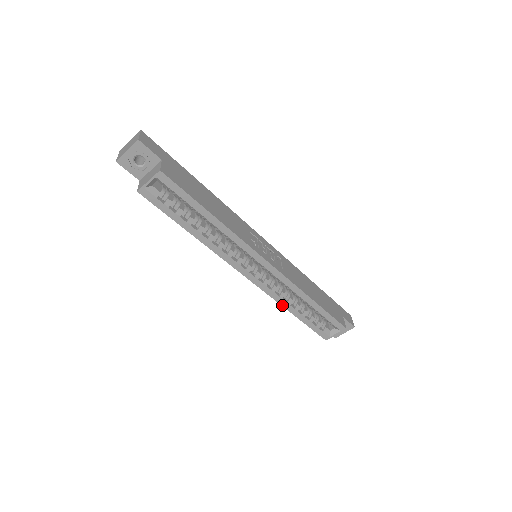
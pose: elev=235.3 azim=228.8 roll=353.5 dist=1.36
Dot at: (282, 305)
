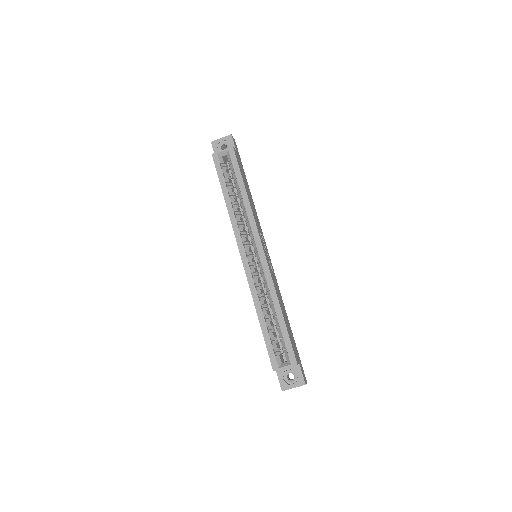
Dot at: (254, 301)
